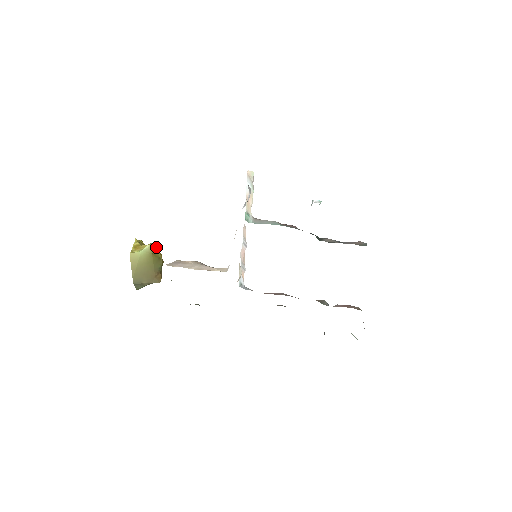
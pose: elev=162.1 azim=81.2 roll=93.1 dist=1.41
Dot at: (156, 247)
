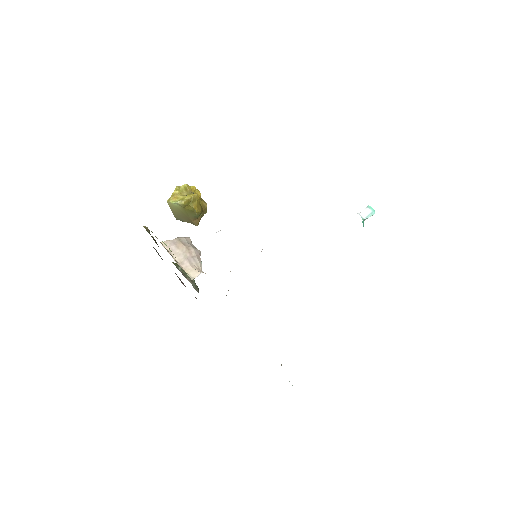
Dot at: (191, 200)
